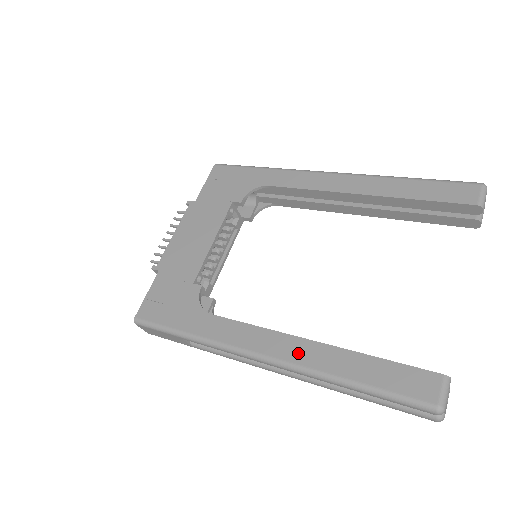
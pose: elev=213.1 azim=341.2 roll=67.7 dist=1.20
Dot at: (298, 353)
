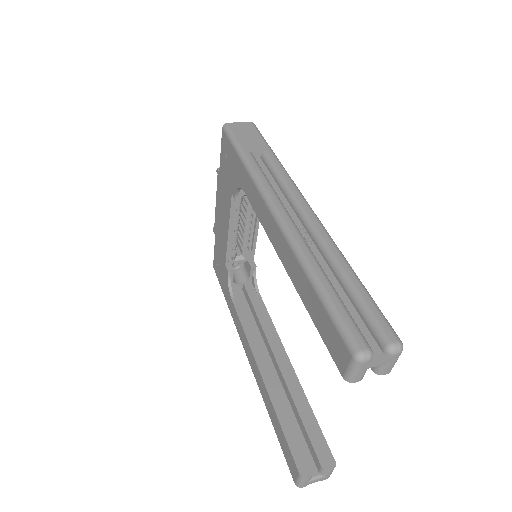
Dot at: (256, 374)
